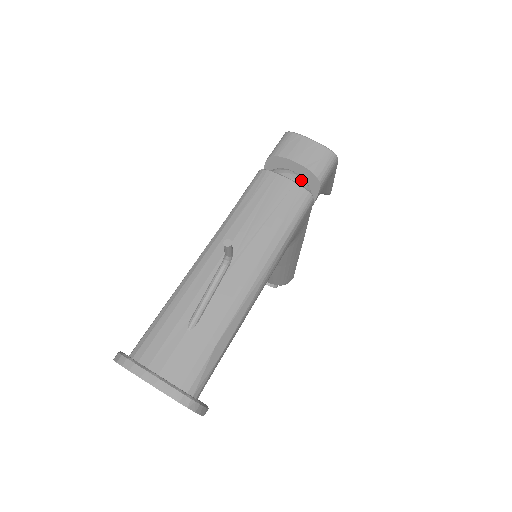
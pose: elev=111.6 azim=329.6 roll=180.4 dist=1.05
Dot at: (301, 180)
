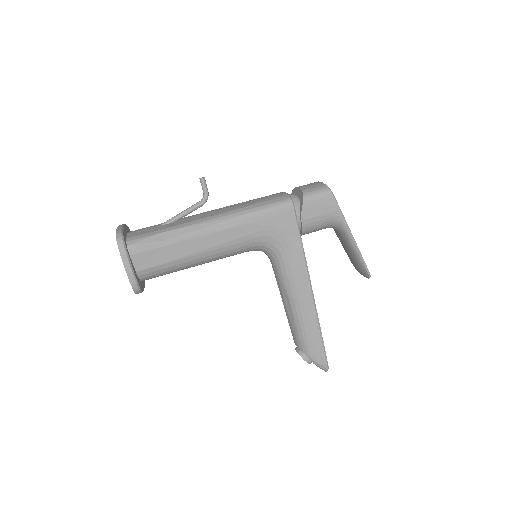
Dot at: (295, 197)
